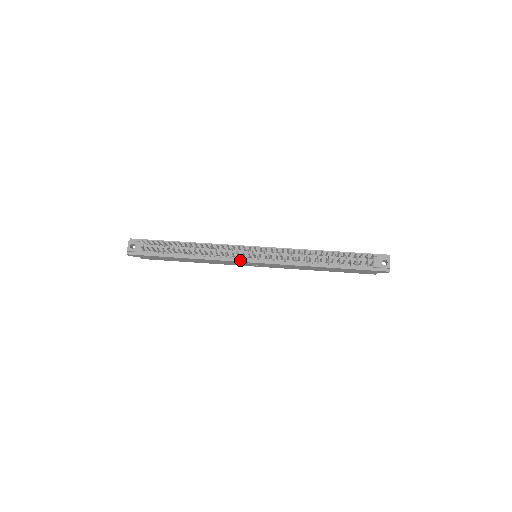
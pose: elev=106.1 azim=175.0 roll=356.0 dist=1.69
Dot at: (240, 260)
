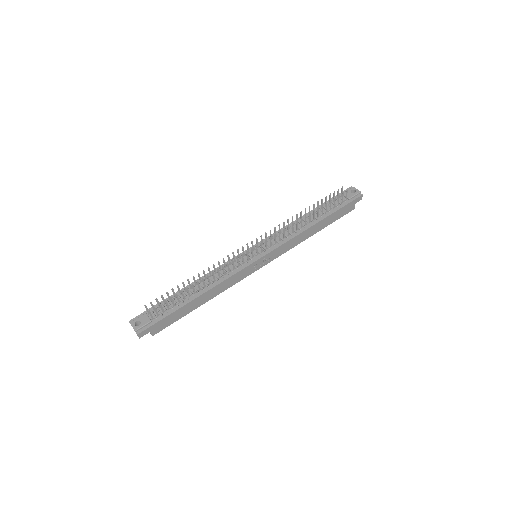
Dot at: (247, 265)
